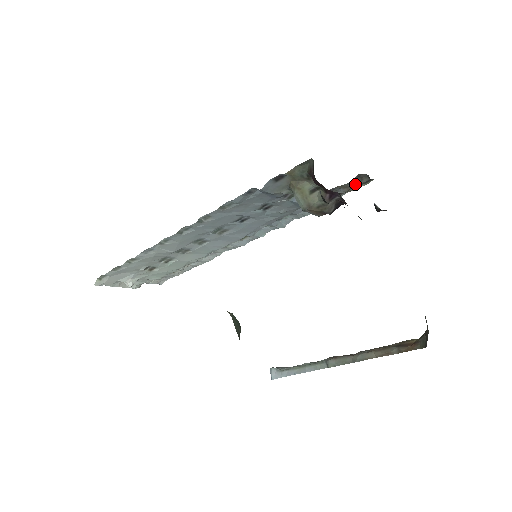
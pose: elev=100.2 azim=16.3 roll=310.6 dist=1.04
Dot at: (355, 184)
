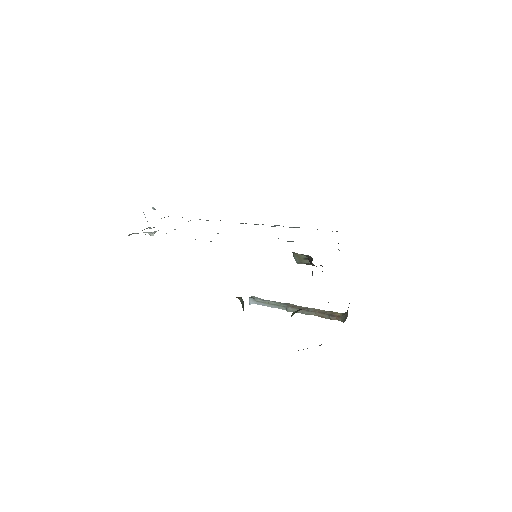
Dot at: occluded
